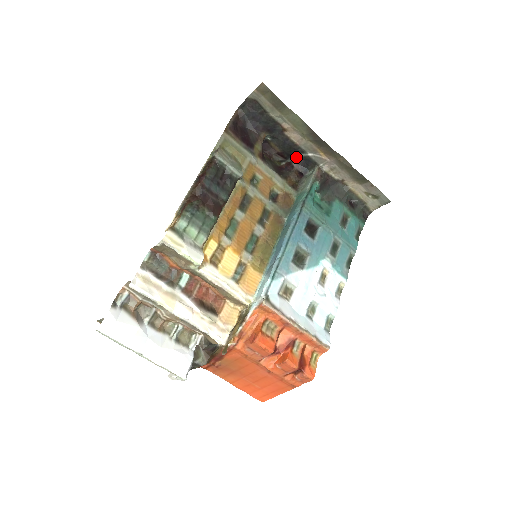
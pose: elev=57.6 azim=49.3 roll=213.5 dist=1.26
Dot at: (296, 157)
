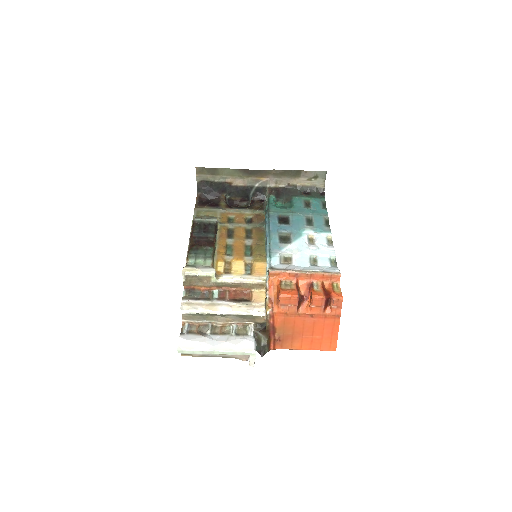
Dot at: (252, 194)
